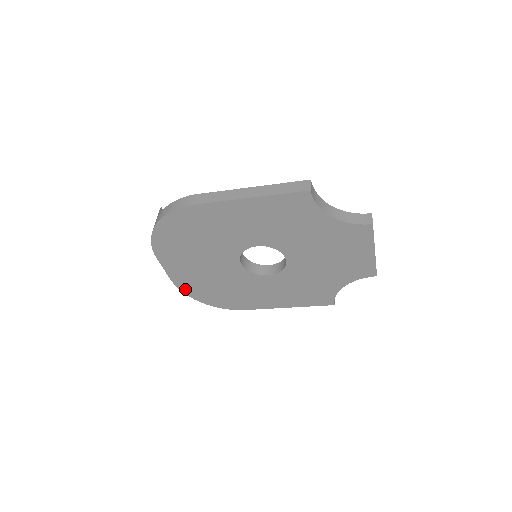
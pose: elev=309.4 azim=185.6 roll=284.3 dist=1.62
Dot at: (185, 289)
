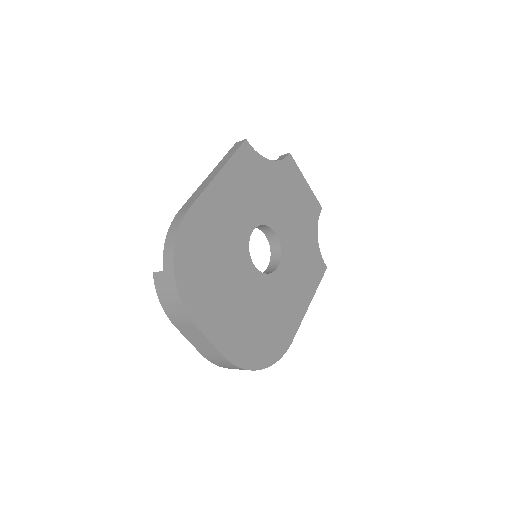
Dot at: (240, 360)
